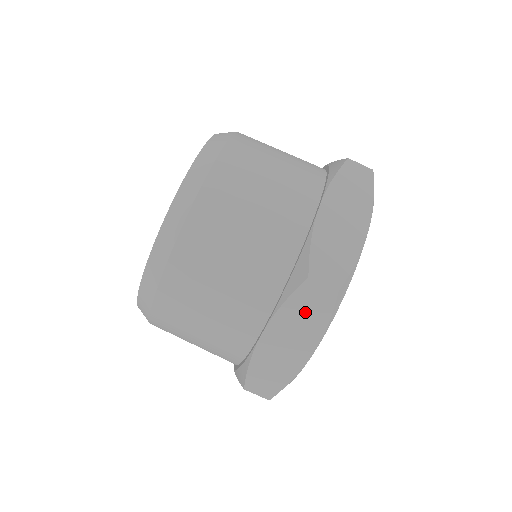
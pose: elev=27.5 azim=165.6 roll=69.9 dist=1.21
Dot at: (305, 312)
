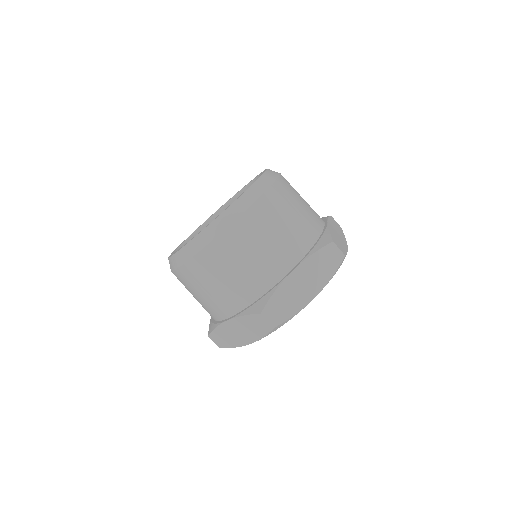
Dot at: (323, 264)
